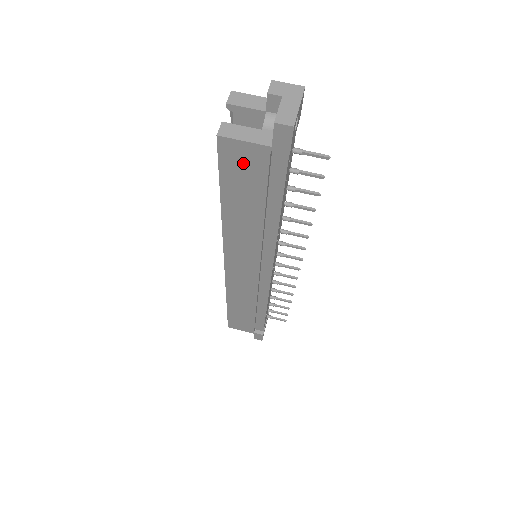
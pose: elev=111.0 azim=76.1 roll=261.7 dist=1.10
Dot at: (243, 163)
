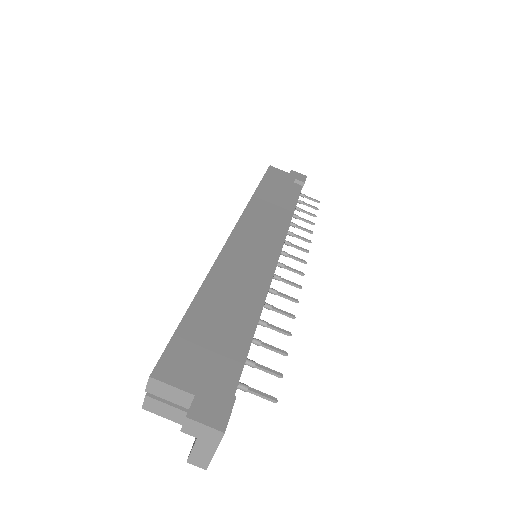
Dot at: occluded
